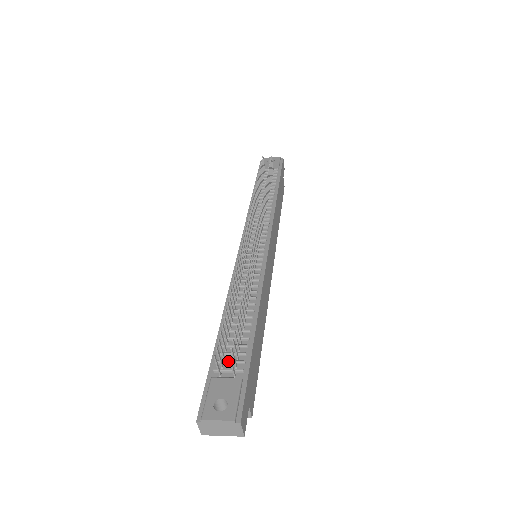
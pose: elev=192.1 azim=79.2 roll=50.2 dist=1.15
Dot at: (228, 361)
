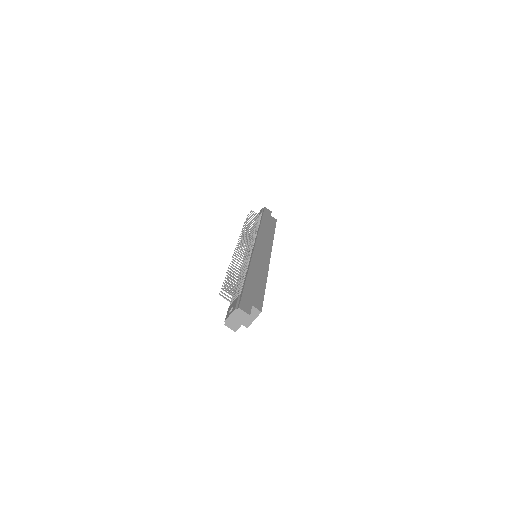
Dot at: occluded
